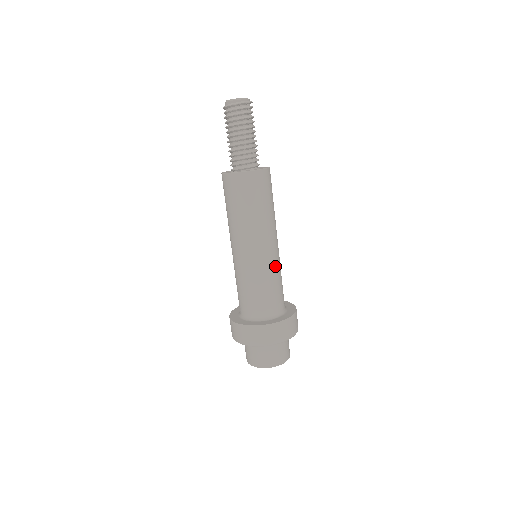
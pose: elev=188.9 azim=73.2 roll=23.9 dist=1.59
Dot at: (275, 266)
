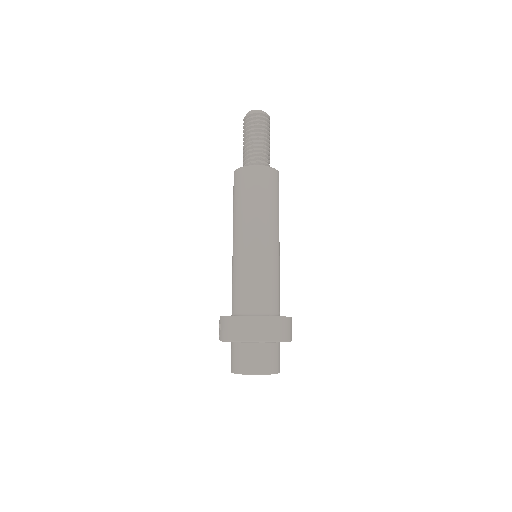
Dot at: (278, 264)
